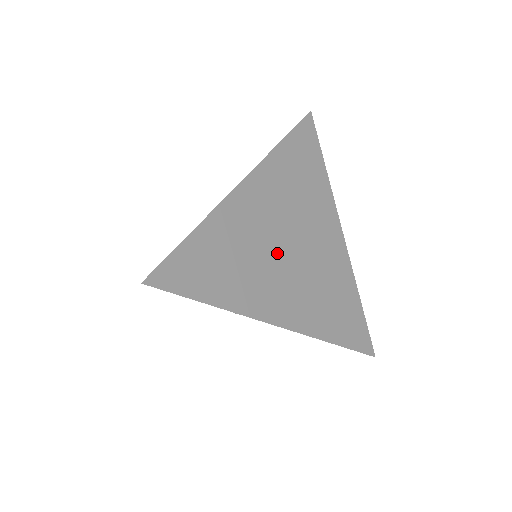
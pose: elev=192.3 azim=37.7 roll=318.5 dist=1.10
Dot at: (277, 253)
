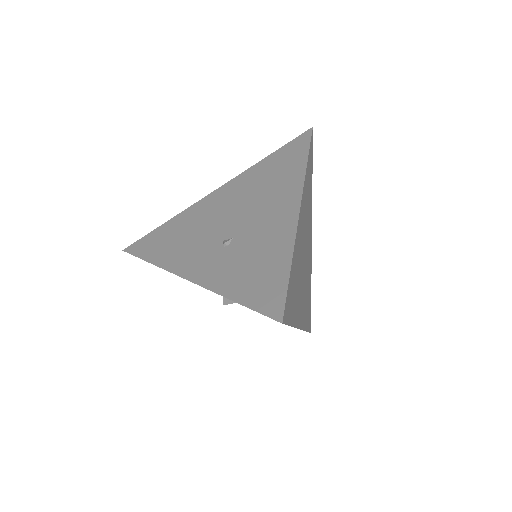
Dot at: (303, 267)
